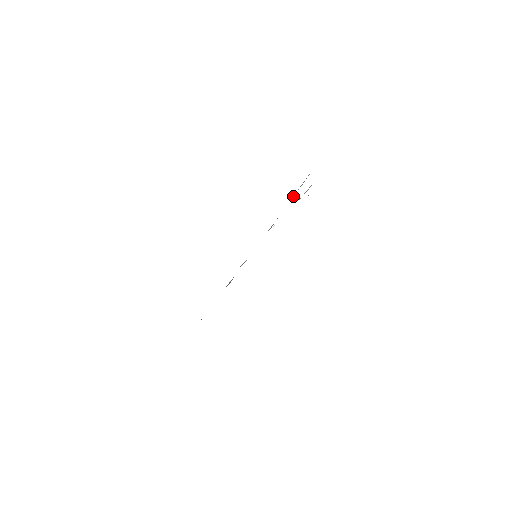
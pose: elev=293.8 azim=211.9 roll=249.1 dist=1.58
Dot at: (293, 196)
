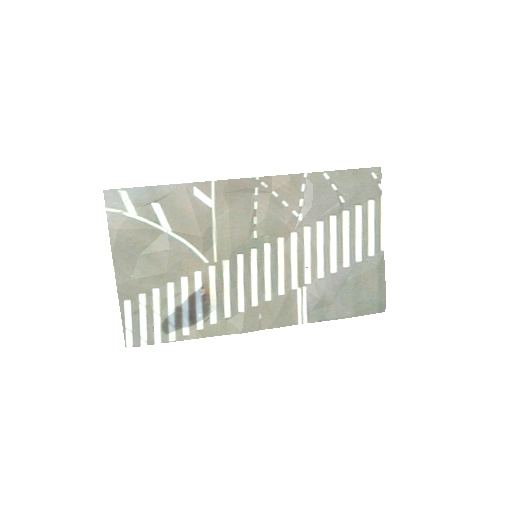
Dot at: (350, 262)
